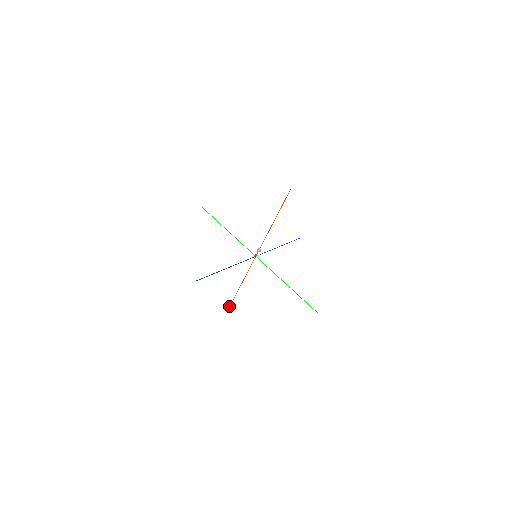
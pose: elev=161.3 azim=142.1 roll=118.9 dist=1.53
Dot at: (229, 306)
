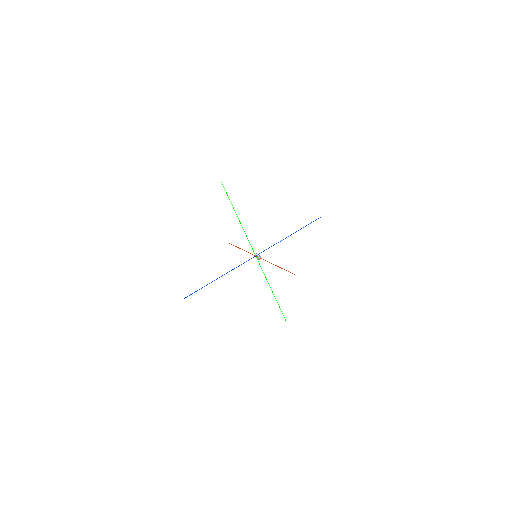
Dot at: occluded
